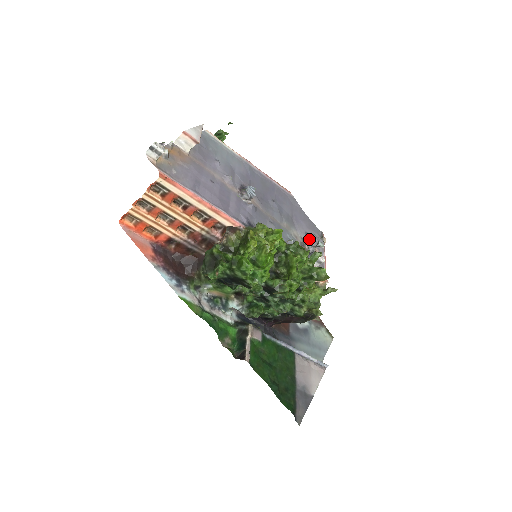
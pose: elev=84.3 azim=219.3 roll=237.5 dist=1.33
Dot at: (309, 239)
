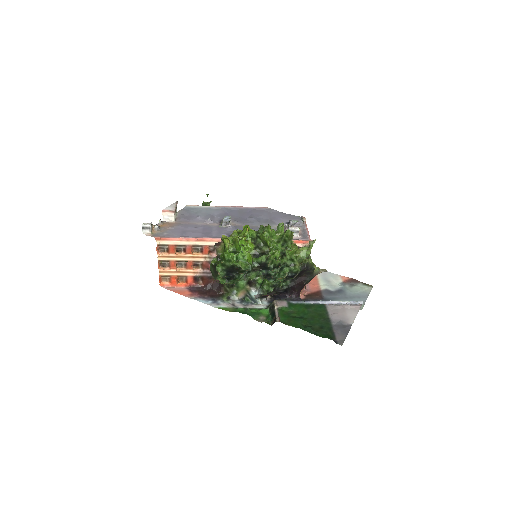
Dot at: (287, 224)
